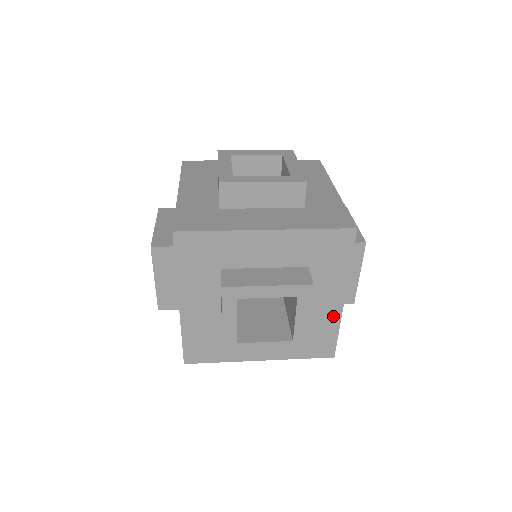
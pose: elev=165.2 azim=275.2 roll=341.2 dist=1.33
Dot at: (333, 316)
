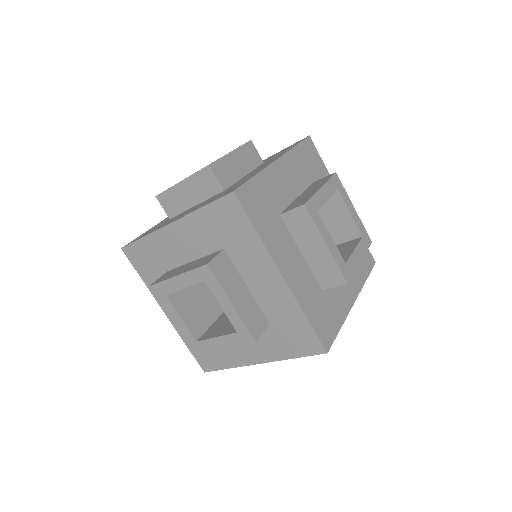
Dot at: occluded
